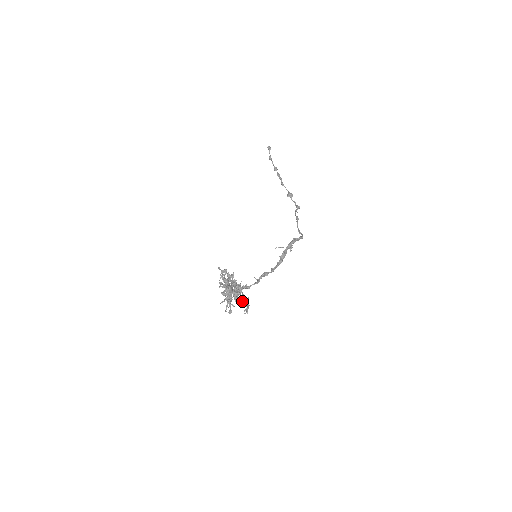
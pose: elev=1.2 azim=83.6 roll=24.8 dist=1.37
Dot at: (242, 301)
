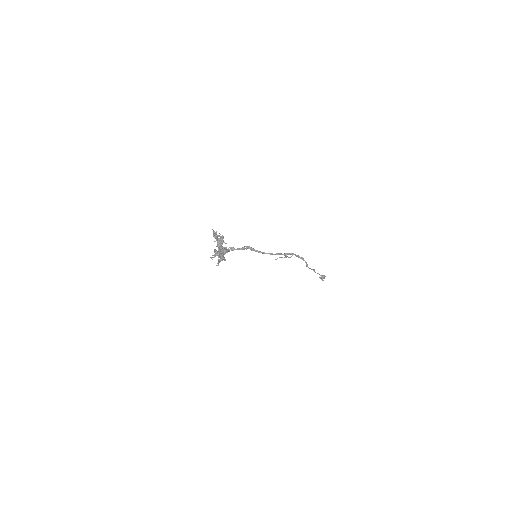
Dot at: (222, 246)
